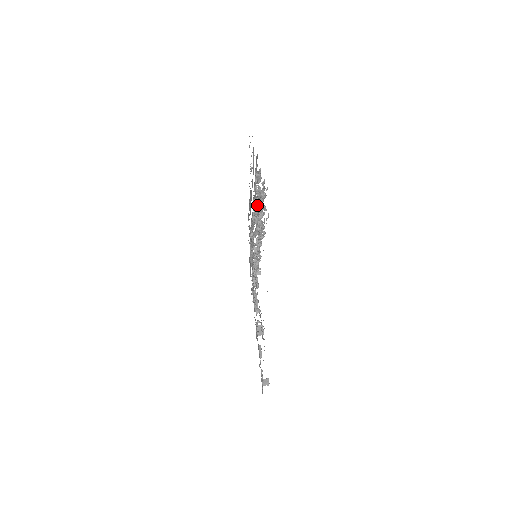
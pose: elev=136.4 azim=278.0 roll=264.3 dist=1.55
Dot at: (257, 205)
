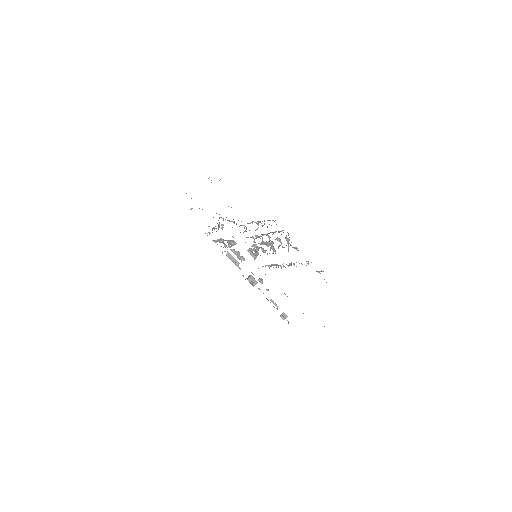
Dot at: occluded
